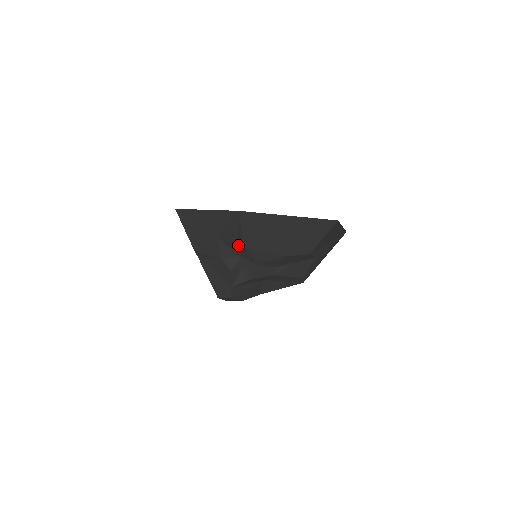
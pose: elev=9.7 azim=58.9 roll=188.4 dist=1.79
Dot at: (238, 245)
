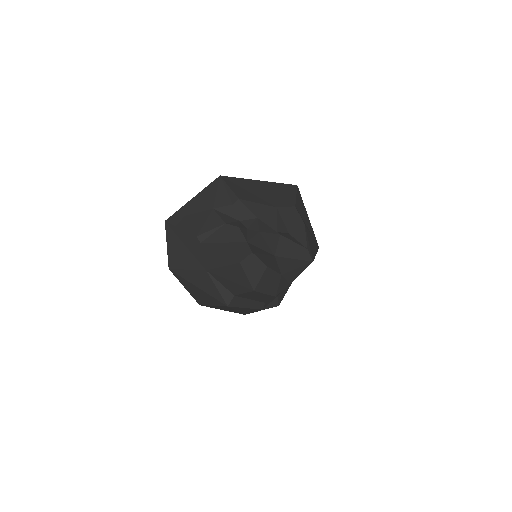
Dot at: (233, 206)
